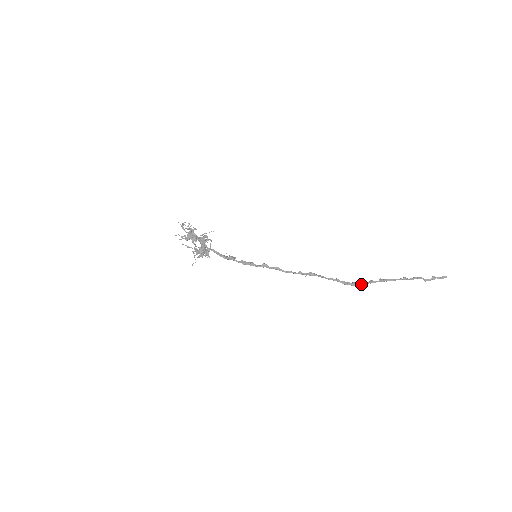
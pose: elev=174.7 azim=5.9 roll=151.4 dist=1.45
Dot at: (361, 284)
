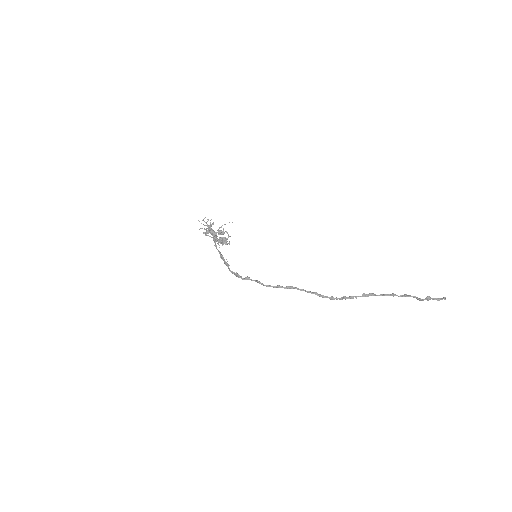
Dot at: (339, 299)
